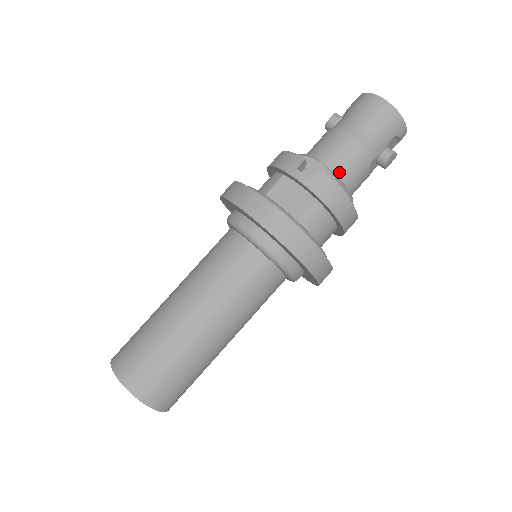
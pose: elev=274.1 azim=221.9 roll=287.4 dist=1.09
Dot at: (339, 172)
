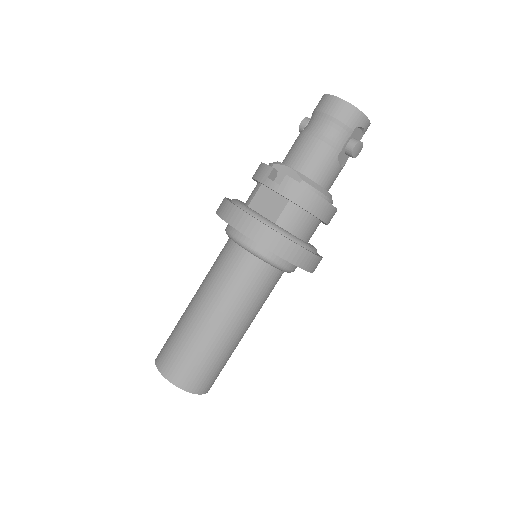
Dot at: (308, 172)
